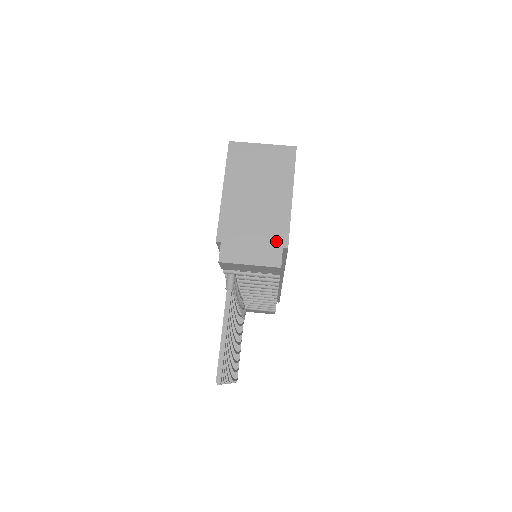
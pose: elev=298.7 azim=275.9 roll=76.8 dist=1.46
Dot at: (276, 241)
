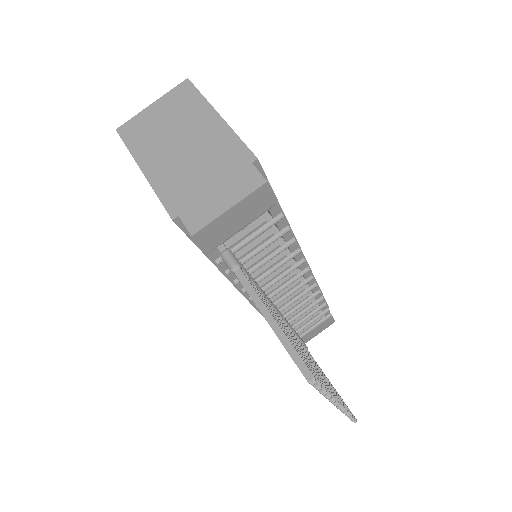
Dot at: (238, 164)
